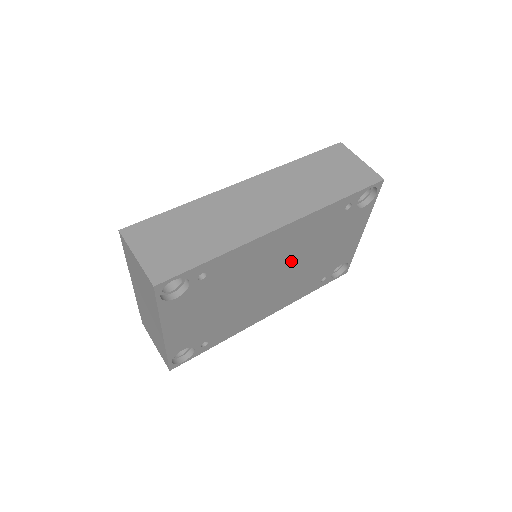
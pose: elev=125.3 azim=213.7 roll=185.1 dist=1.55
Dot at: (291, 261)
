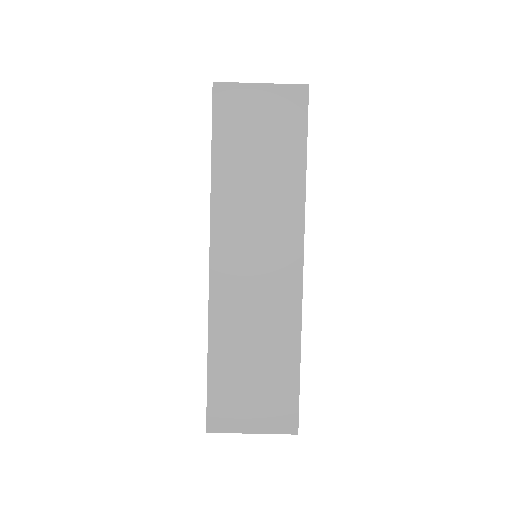
Dot at: occluded
